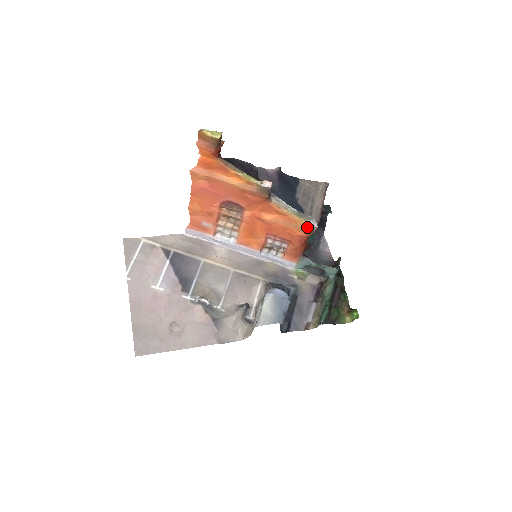
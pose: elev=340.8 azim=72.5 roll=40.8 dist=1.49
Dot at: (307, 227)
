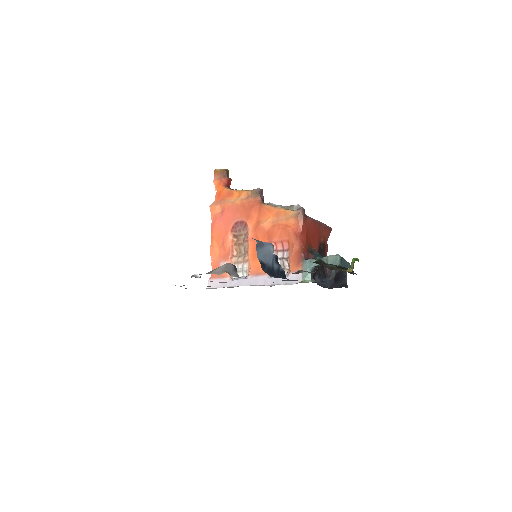
Dot at: (295, 212)
